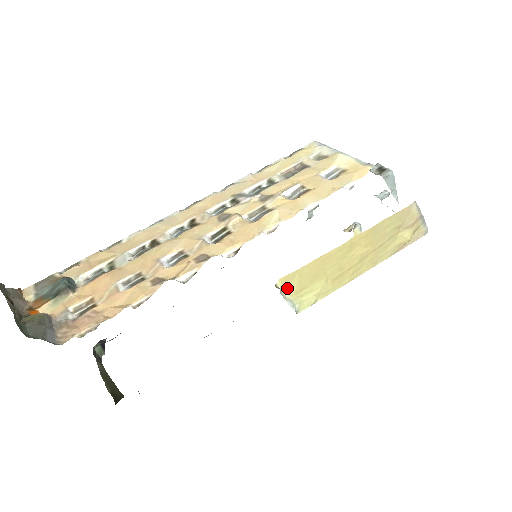
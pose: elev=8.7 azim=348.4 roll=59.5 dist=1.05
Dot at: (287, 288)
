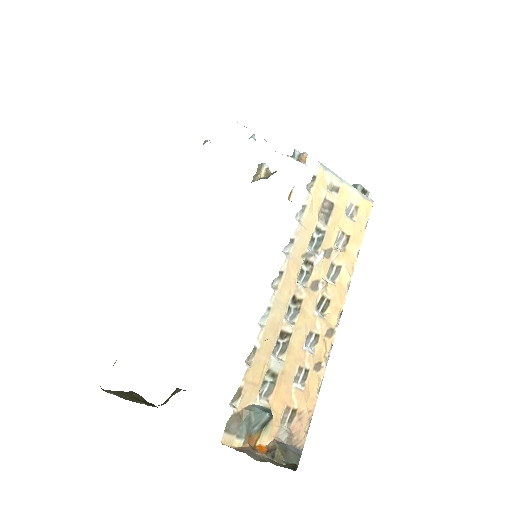
Dot at: occluded
